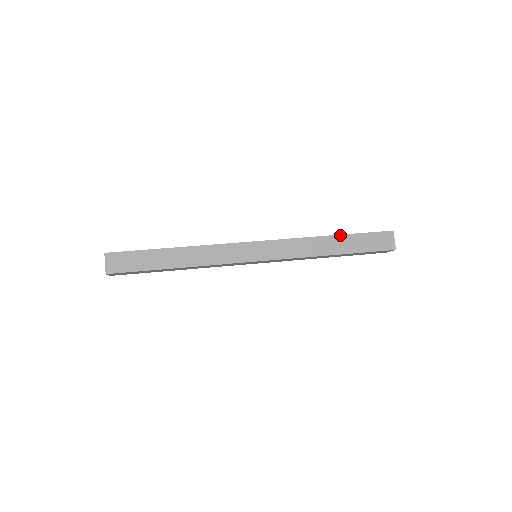
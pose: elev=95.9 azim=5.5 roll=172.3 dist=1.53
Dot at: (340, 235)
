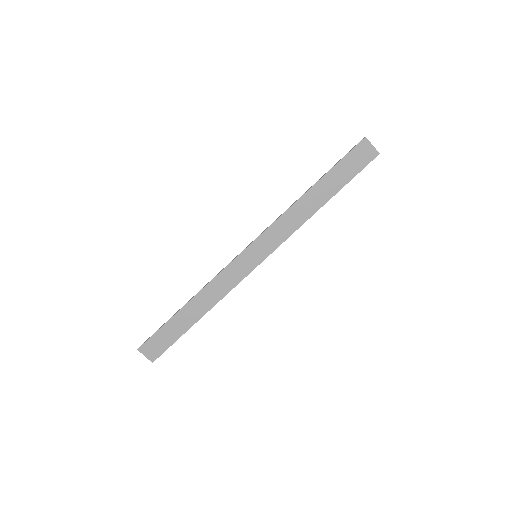
Dot at: (317, 182)
